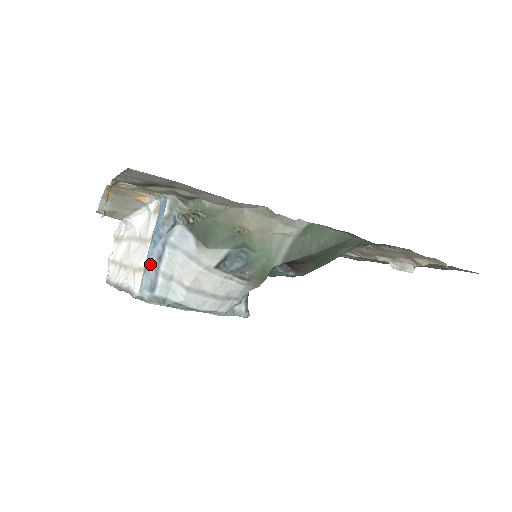
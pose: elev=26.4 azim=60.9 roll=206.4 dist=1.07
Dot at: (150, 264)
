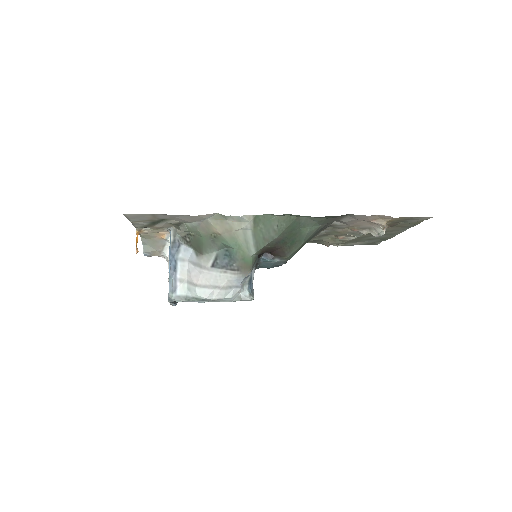
Dot at: (170, 275)
